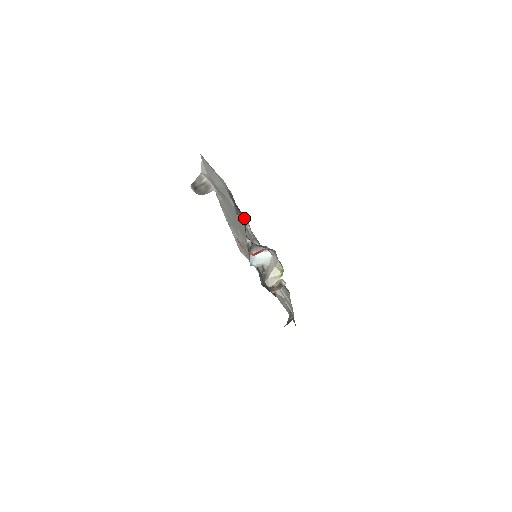
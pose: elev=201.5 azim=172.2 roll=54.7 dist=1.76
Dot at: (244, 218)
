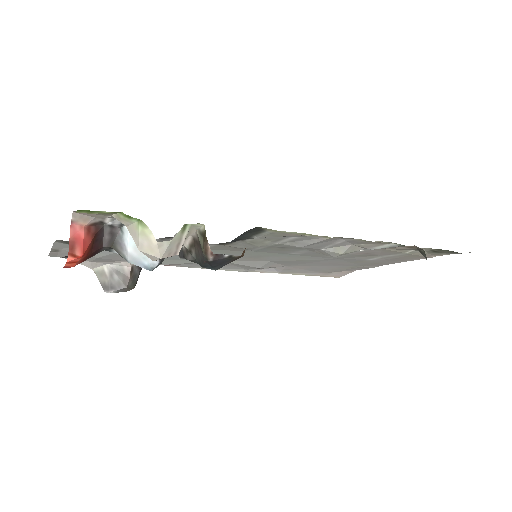
Dot at: occluded
